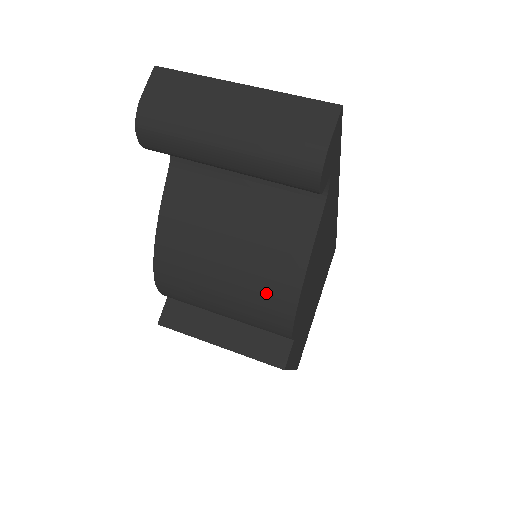
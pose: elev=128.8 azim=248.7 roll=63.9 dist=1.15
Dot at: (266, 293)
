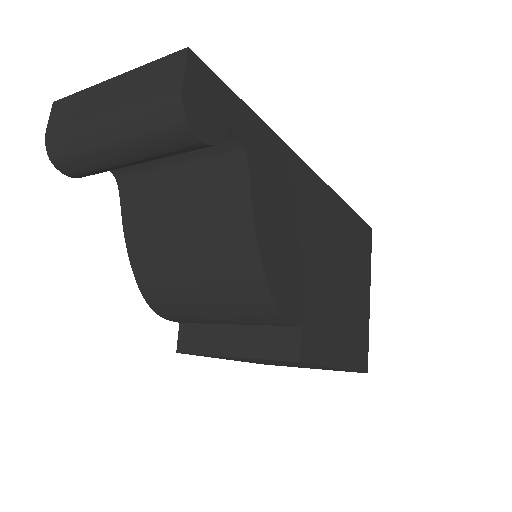
Dot at: (234, 278)
